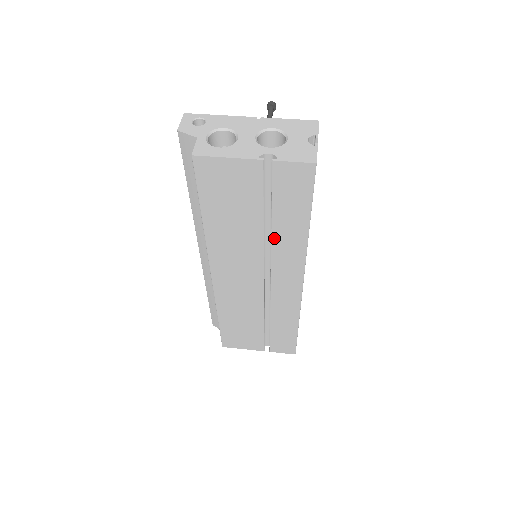
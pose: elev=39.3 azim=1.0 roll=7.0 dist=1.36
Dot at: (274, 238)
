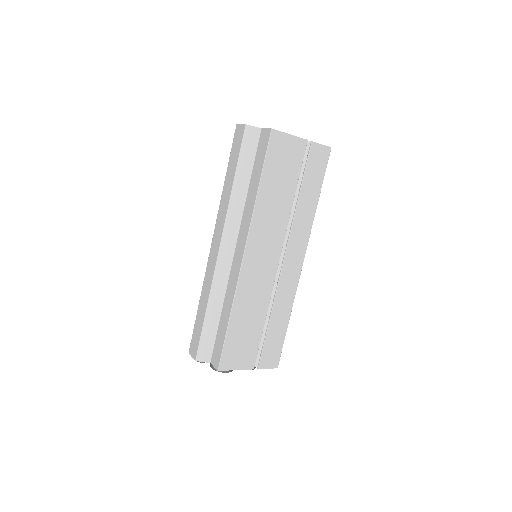
Dot at: (297, 210)
